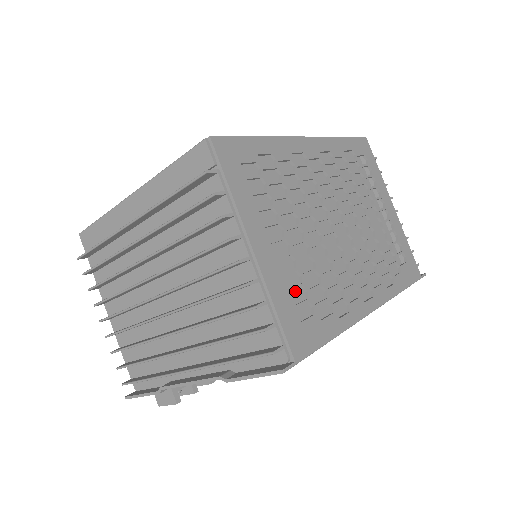
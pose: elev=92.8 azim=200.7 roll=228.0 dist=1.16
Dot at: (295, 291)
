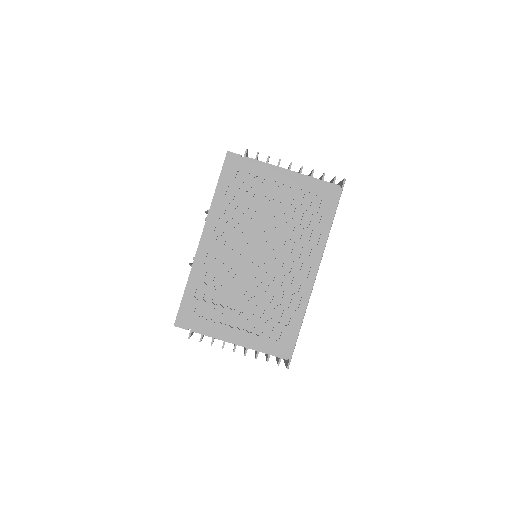
Dot at: (268, 323)
